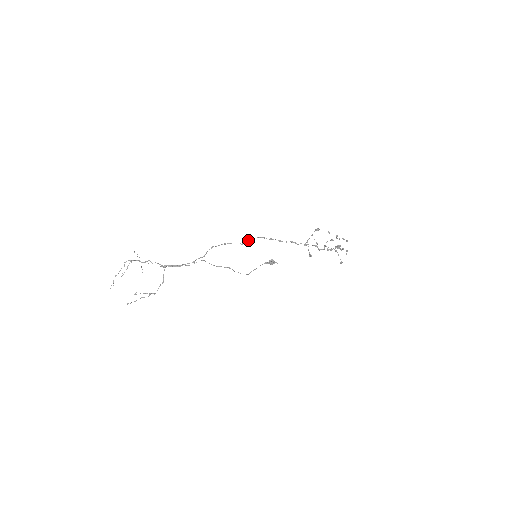
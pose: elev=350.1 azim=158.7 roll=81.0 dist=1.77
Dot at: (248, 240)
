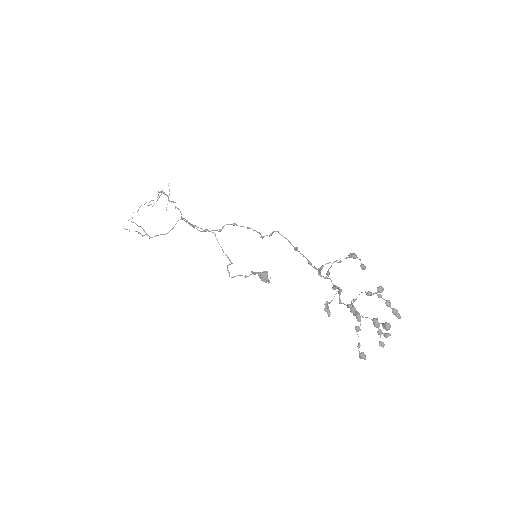
Dot at: occluded
